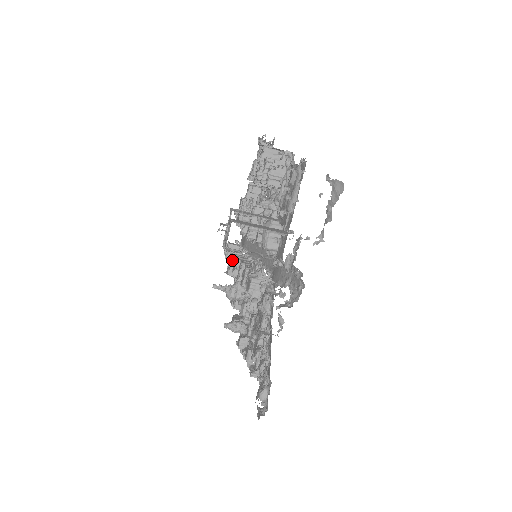
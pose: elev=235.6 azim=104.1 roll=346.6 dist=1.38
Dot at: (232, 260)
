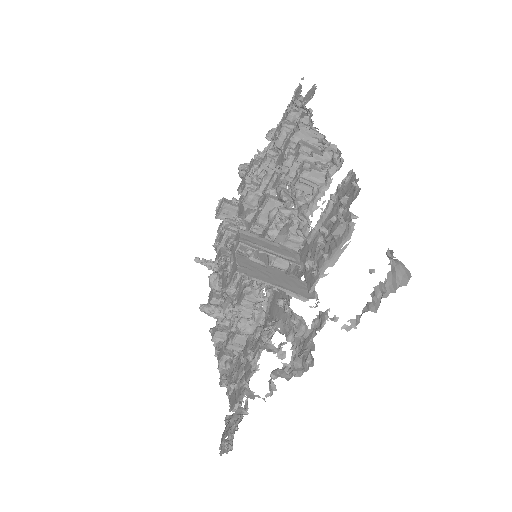
Dot at: (224, 237)
